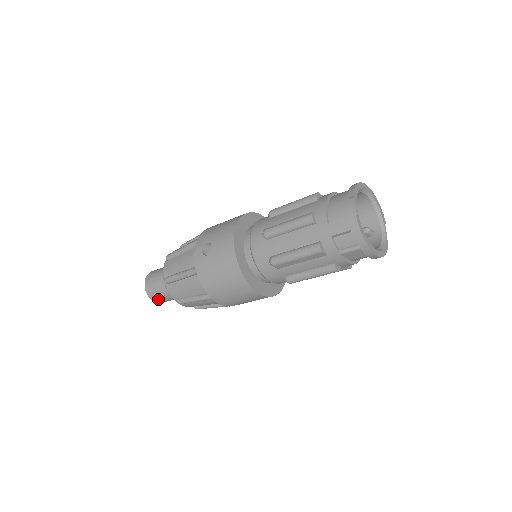
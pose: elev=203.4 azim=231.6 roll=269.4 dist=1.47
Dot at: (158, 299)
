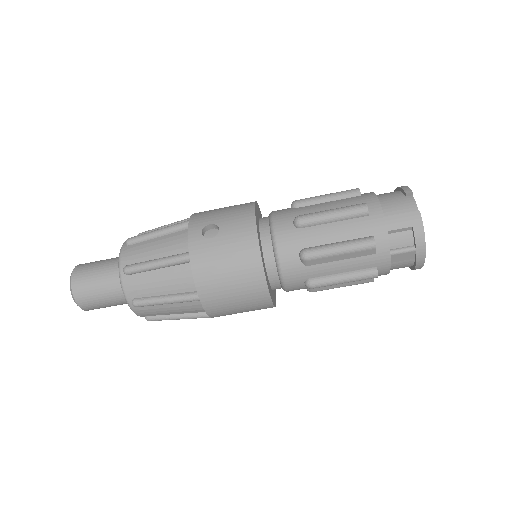
Dot at: (88, 302)
